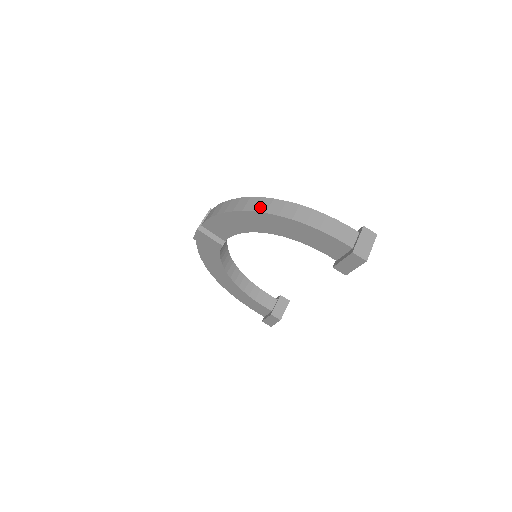
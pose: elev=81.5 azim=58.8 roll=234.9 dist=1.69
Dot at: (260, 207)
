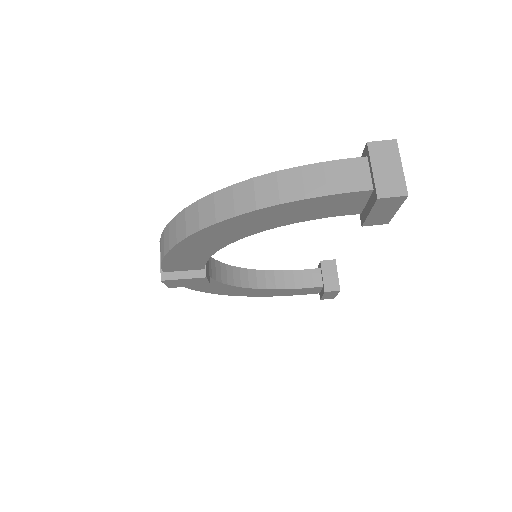
Dot at: (204, 218)
